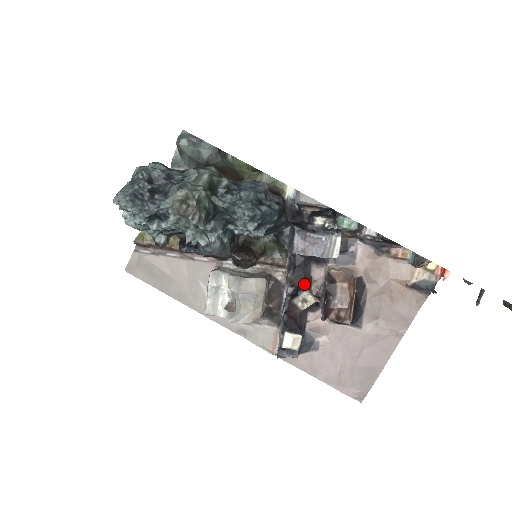
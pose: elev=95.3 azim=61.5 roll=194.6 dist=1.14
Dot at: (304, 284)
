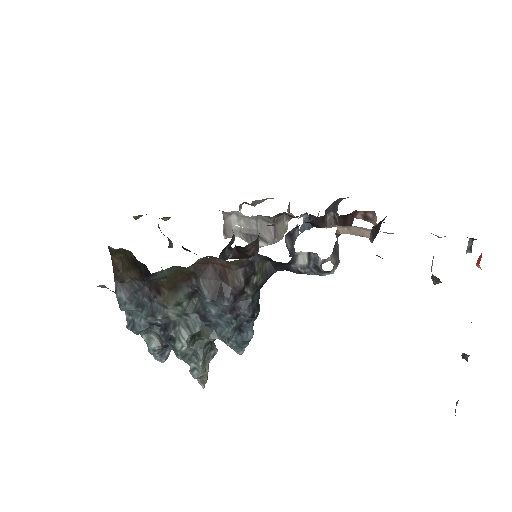
Dot at: (316, 226)
